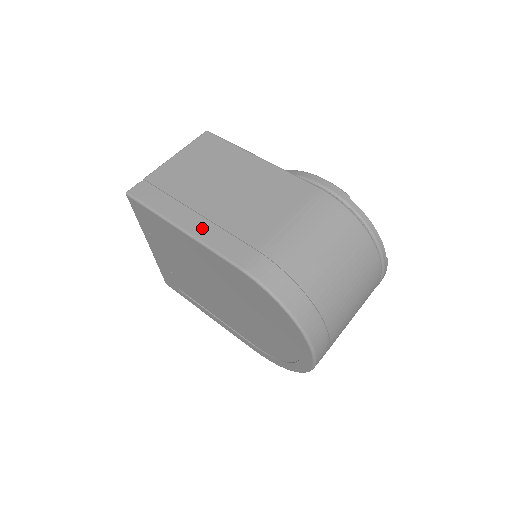
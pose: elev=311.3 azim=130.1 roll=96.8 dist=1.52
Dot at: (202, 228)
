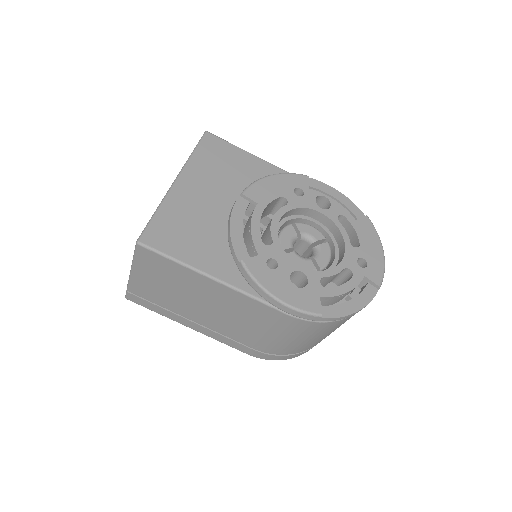
Dot at: (206, 331)
